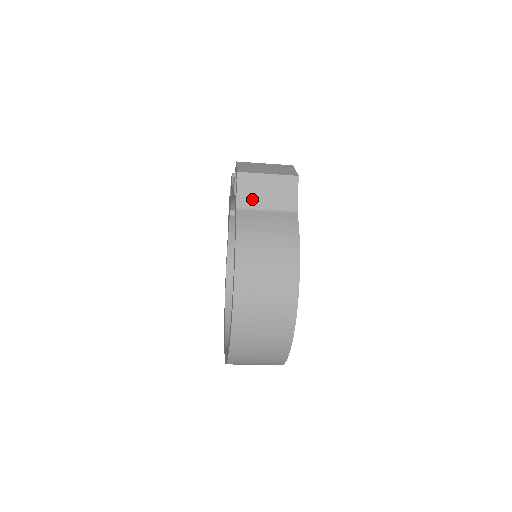
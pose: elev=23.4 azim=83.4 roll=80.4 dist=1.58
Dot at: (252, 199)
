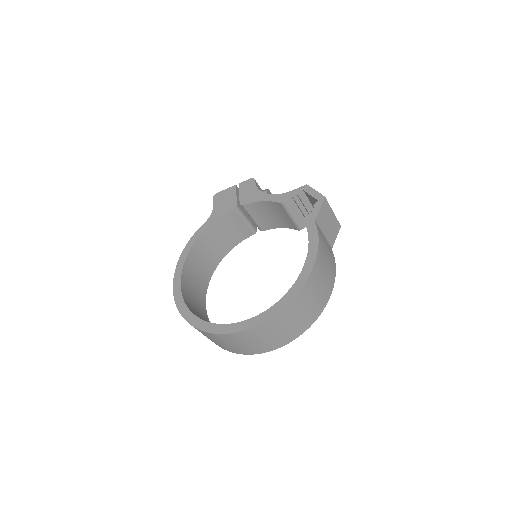
Dot at: (322, 222)
